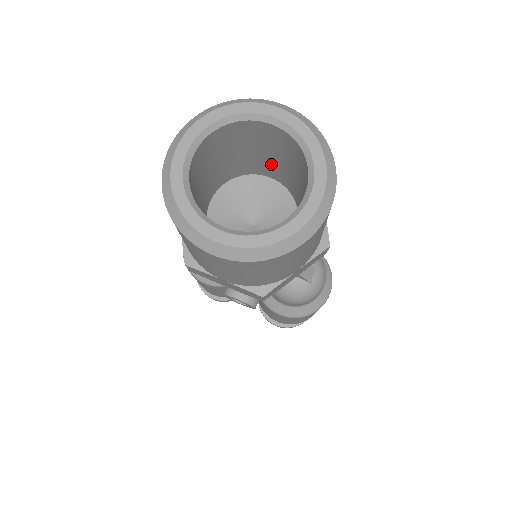
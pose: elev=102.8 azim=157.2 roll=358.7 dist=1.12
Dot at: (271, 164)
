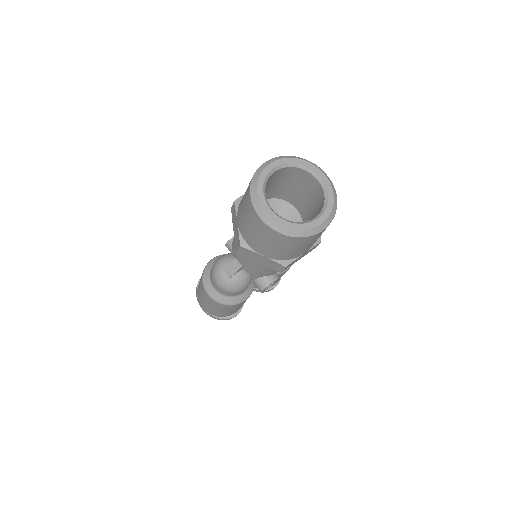
Dot at: occluded
